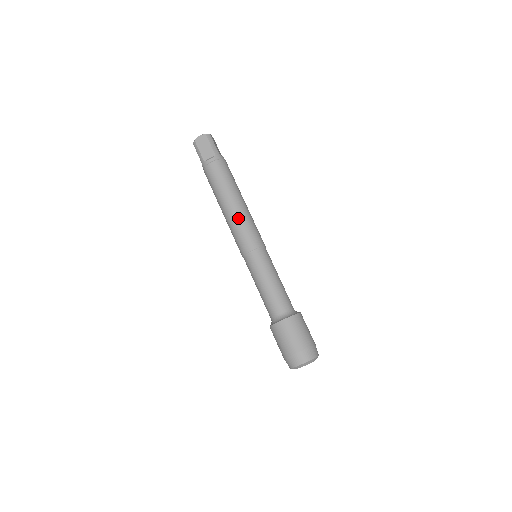
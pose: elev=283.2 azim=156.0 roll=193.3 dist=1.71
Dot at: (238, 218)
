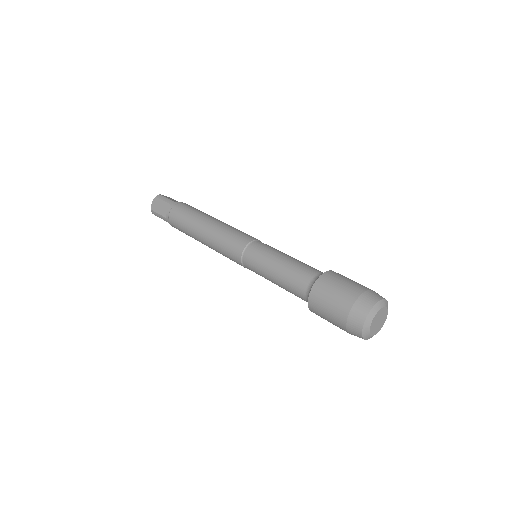
Dot at: (215, 235)
